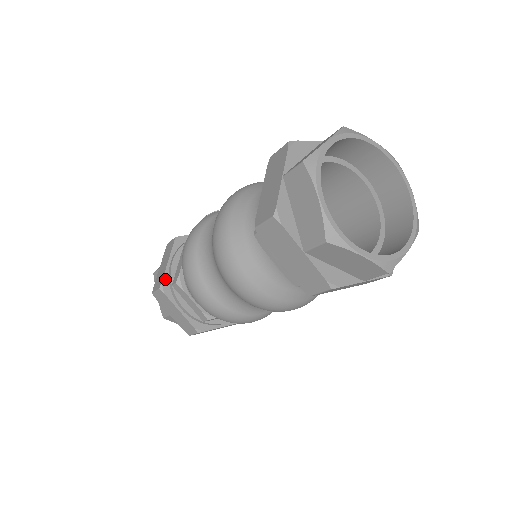
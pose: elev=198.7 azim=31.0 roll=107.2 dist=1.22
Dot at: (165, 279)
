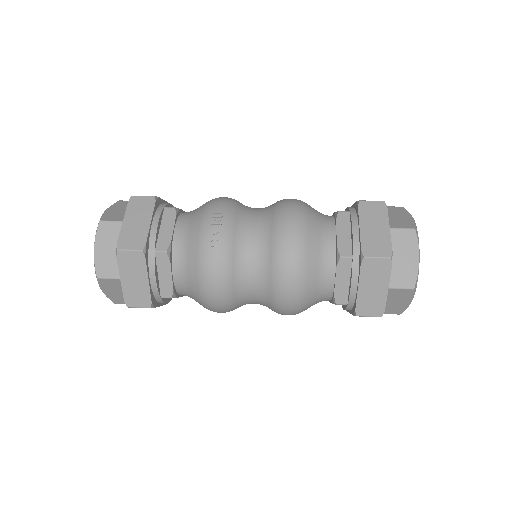
Dot at: (152, 297)
